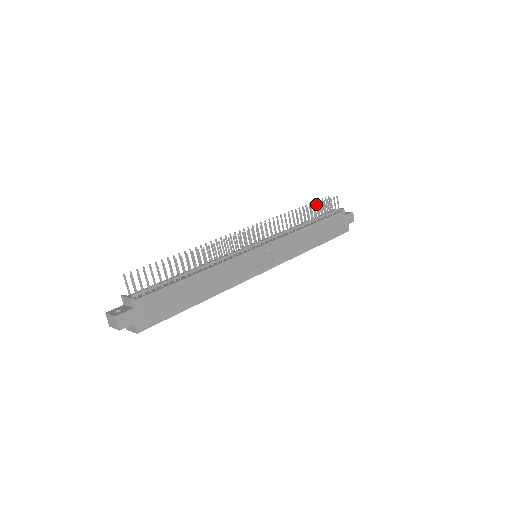
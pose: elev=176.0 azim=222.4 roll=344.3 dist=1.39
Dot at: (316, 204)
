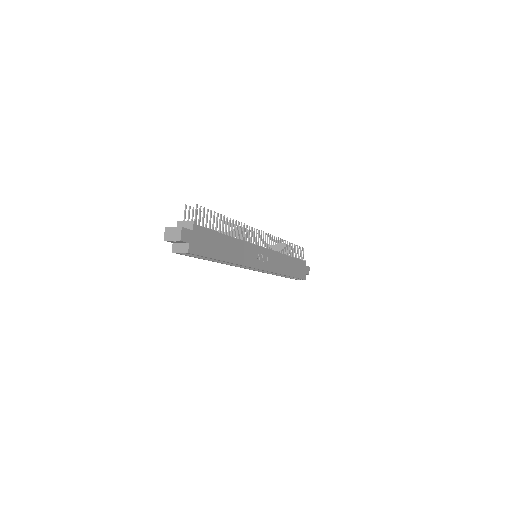
Dot at: (289, 247)
